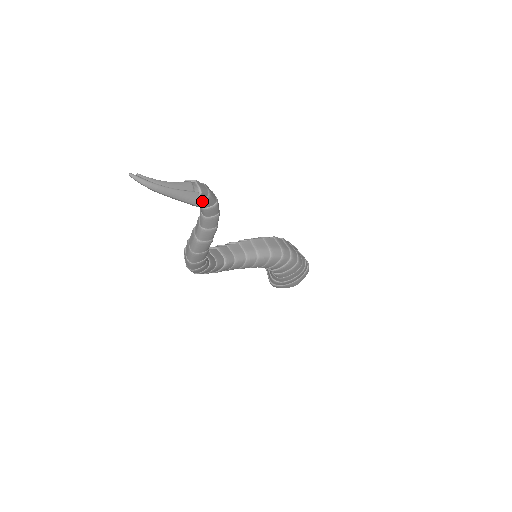
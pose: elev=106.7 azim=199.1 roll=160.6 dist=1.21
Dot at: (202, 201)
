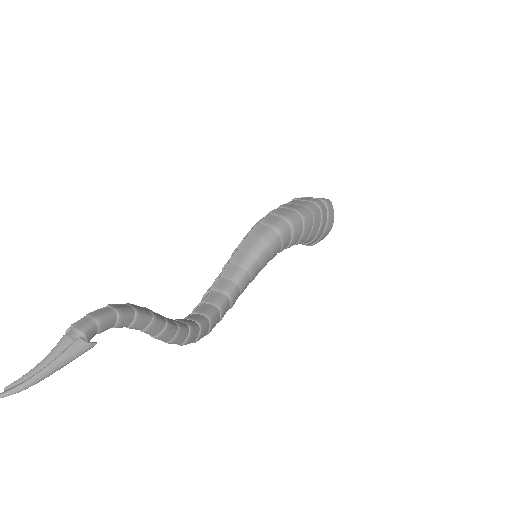
Dot at: (99, 331)
